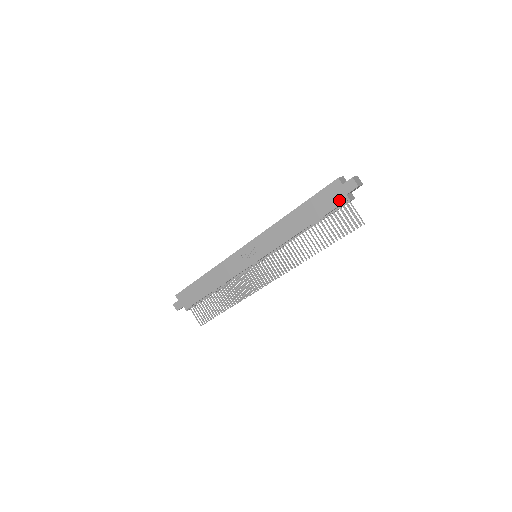
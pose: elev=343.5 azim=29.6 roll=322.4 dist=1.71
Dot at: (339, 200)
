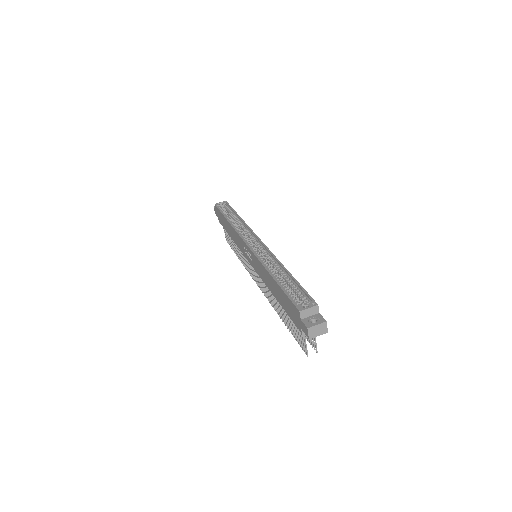
Dot at: (296, 323)
